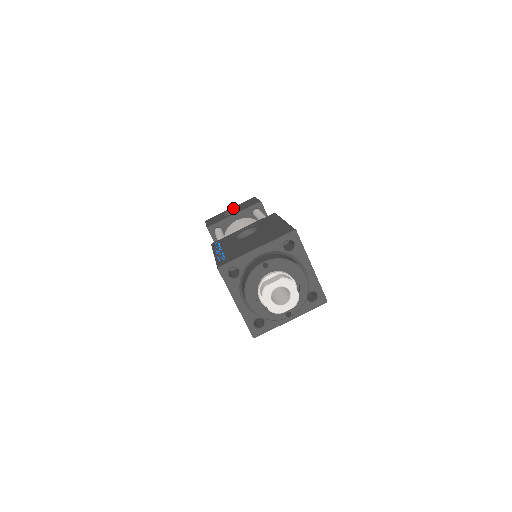
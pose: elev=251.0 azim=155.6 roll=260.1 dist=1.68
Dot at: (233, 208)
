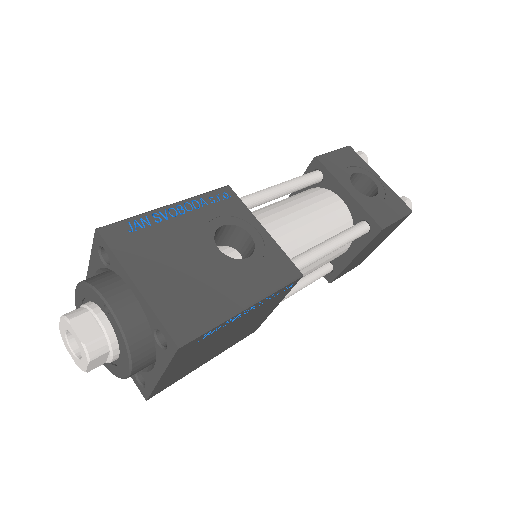
Dot at: (379, 182)
